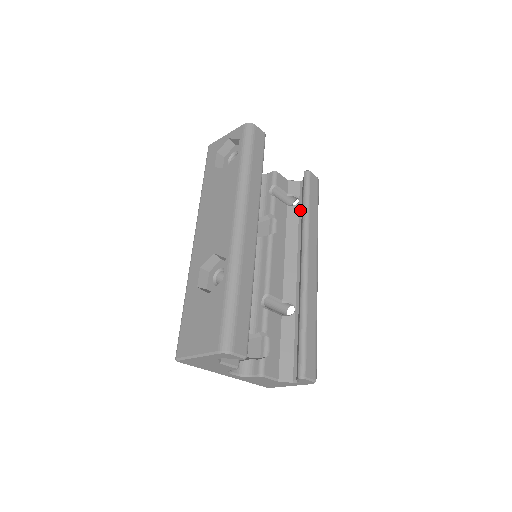
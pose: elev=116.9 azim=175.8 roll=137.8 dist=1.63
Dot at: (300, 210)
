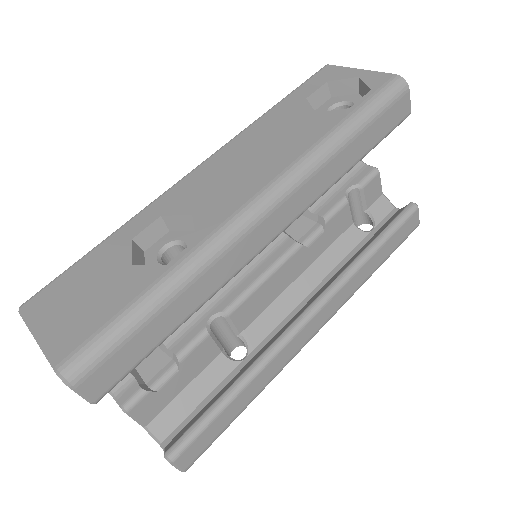
Dot at: (363, 242)
